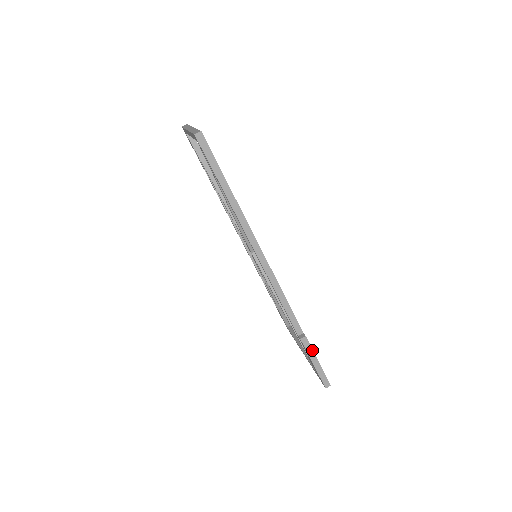
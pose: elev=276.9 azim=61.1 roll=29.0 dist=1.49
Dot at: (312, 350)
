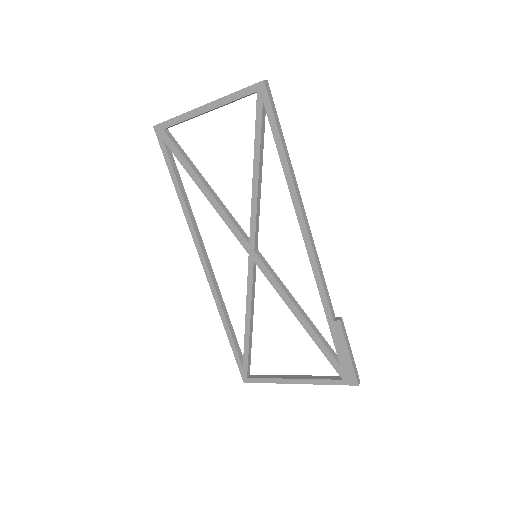
Dot at: occluded
